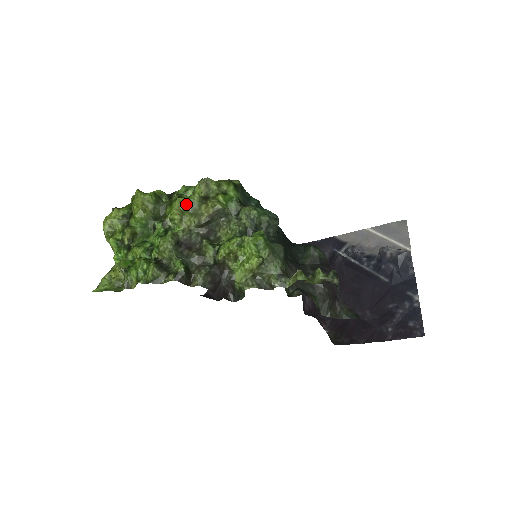
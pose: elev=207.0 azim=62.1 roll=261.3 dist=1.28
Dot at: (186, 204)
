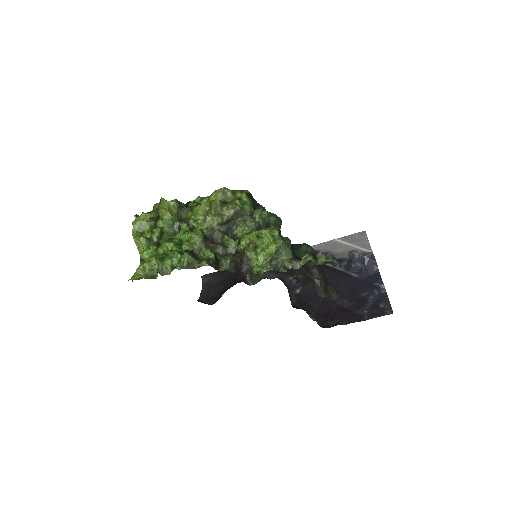
Dot at: (210, 206)
